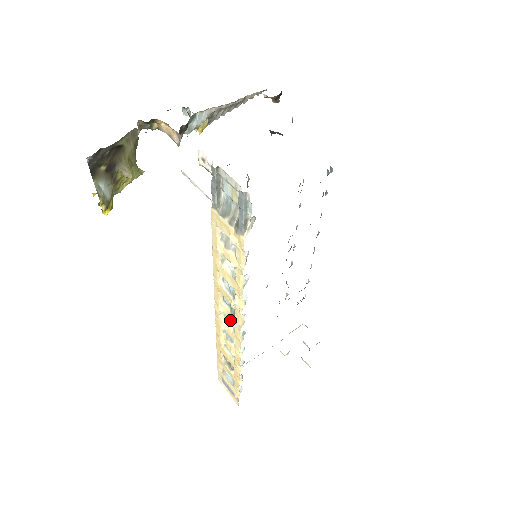
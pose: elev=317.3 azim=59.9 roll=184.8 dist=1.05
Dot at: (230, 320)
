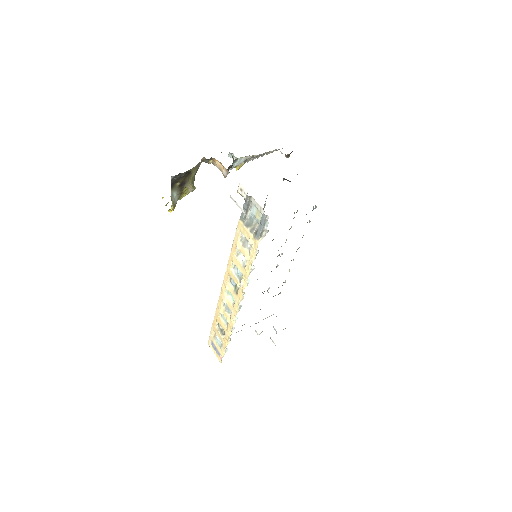
Dot at: (231, 297)
